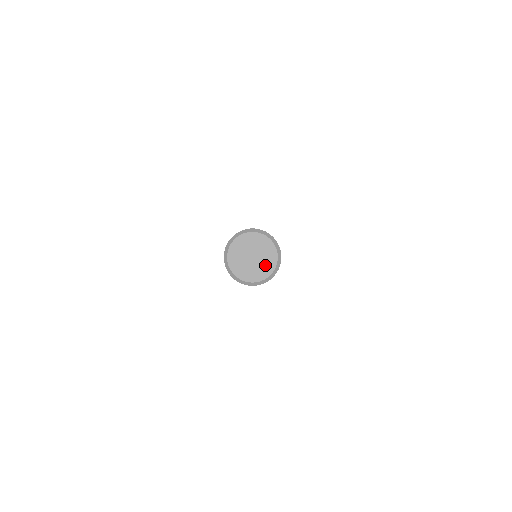
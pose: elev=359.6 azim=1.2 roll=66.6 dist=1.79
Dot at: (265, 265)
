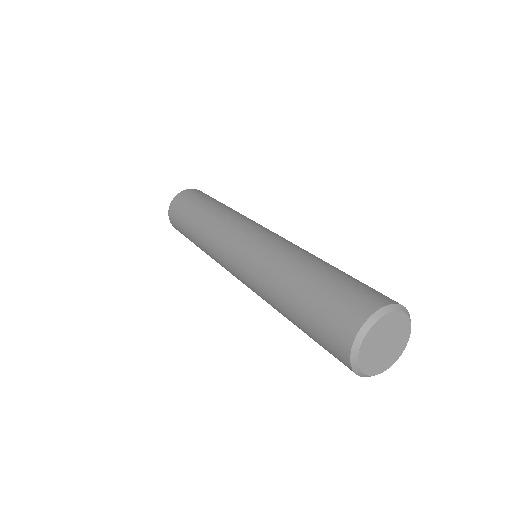
Dot at: (400, 339)
